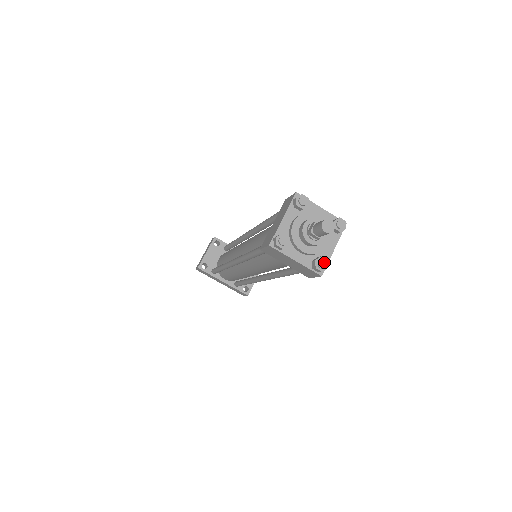
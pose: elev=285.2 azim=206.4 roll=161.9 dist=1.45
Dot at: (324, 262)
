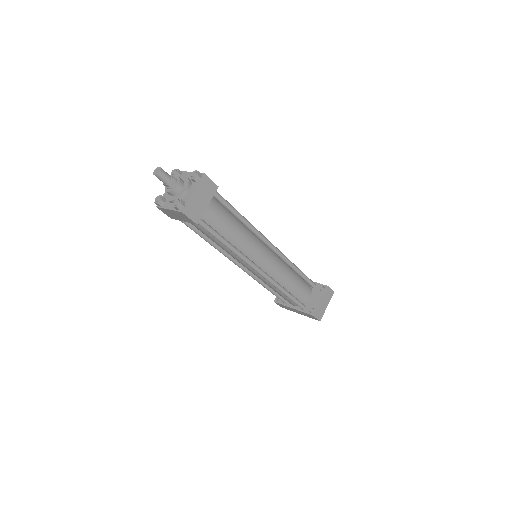
Dot at: (177, 200)
